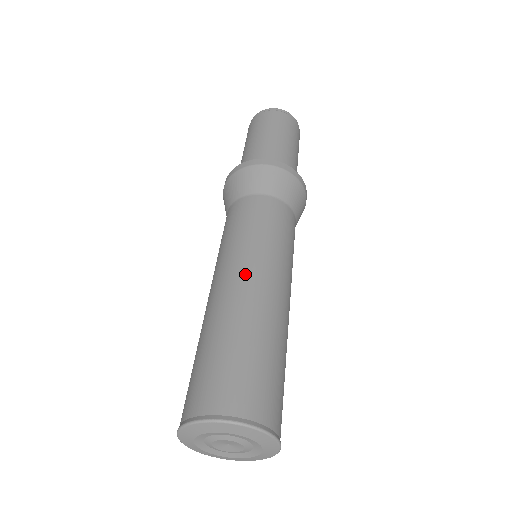
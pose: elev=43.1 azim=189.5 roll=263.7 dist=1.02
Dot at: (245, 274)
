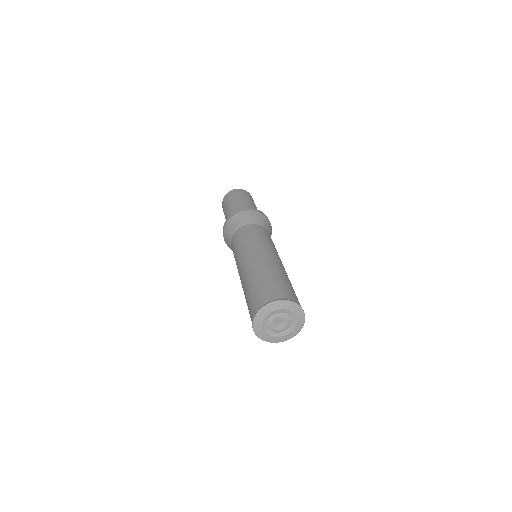
Dot at: (244, 262)
